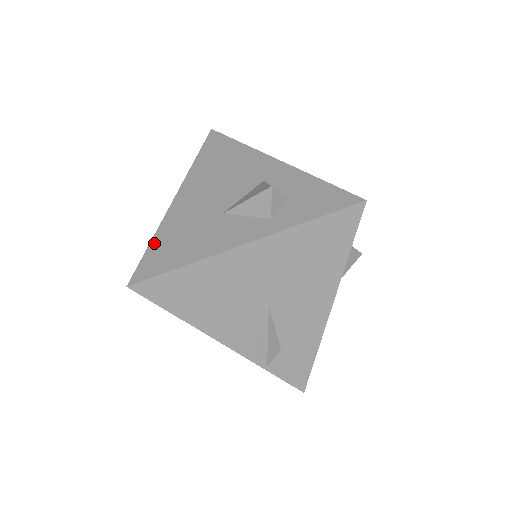
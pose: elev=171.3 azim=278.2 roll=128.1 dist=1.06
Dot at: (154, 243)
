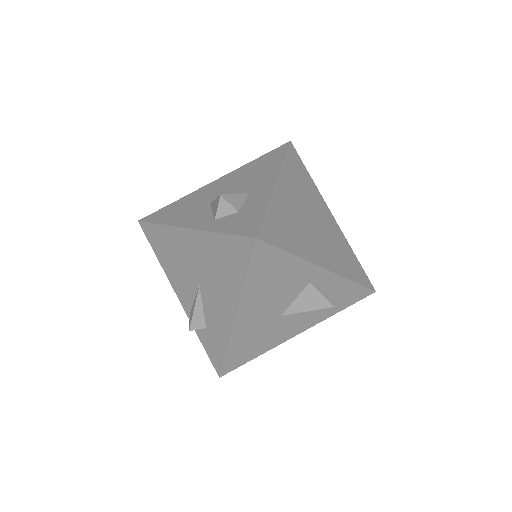
Dot at: (173, 203)
